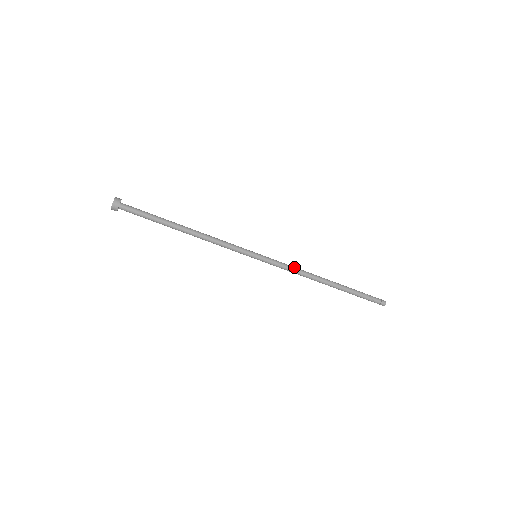
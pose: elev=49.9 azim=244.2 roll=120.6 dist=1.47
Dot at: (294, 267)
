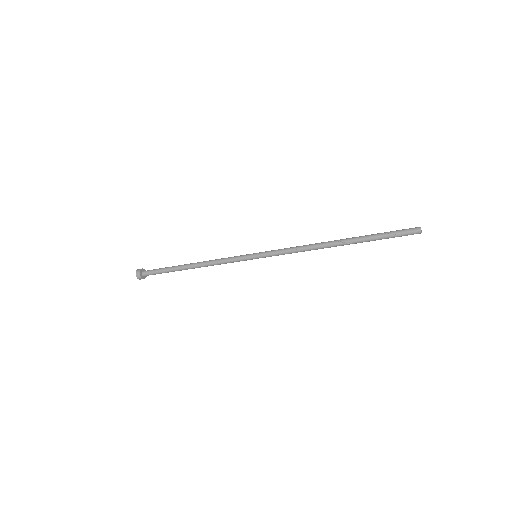
Dot at: (294, 248)
